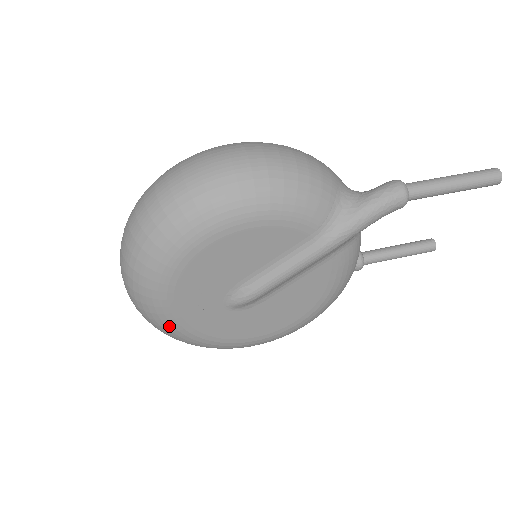
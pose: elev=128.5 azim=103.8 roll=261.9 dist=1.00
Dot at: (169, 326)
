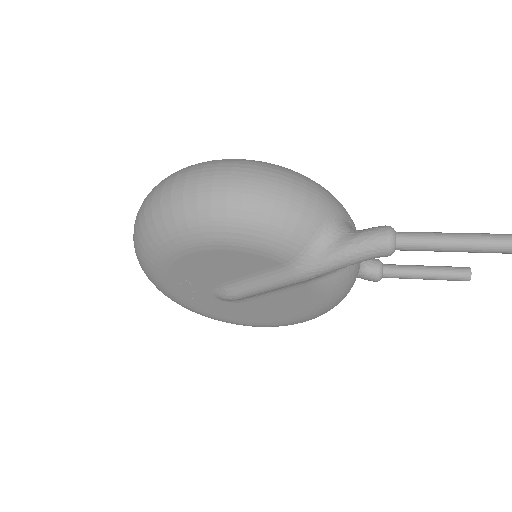
Dot at: (171, 298)
